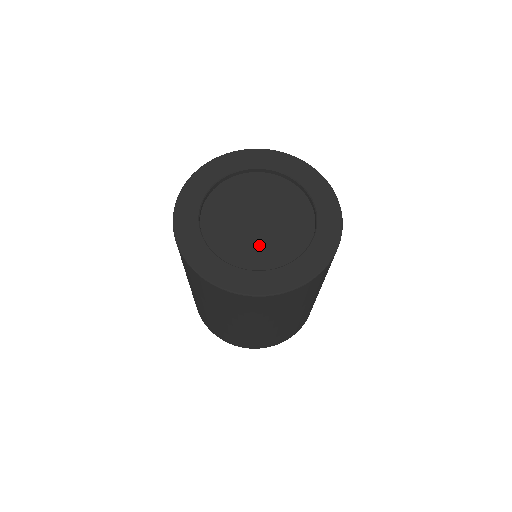
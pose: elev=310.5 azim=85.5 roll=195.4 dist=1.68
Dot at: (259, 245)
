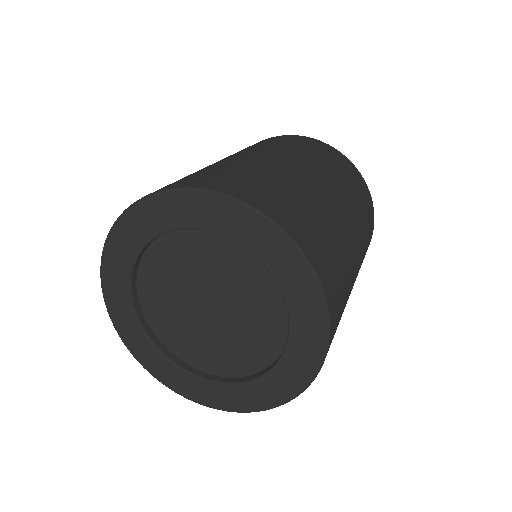
Dot at: (188, 329)
